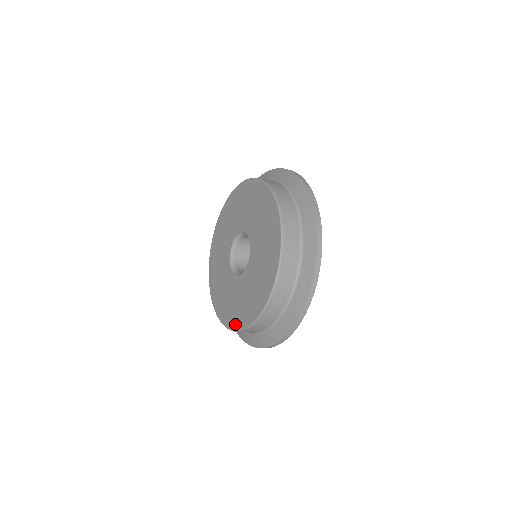
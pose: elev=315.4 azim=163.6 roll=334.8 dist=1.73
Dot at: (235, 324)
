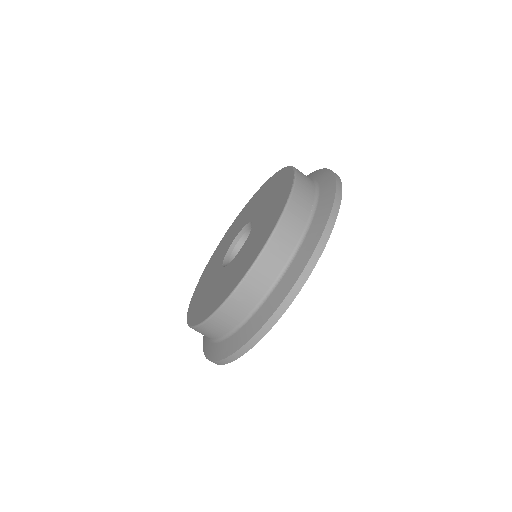
Dot at: (191, 306)
